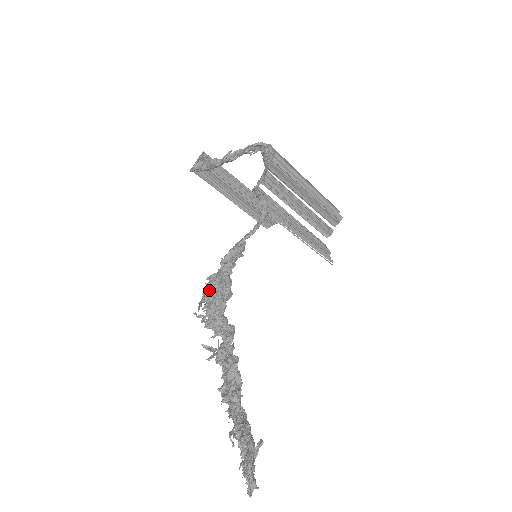
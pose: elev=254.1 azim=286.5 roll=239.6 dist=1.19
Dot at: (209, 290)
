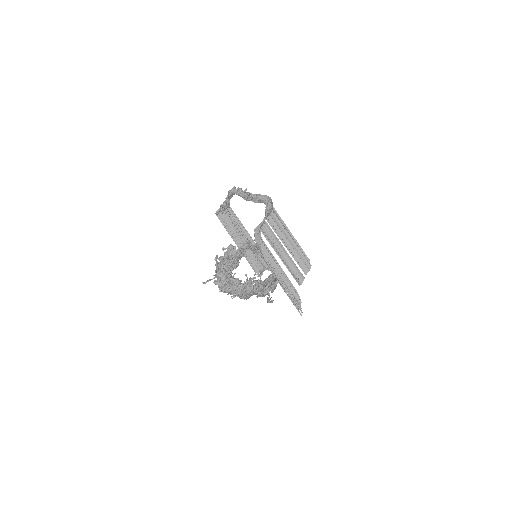
Dot at: occluded
